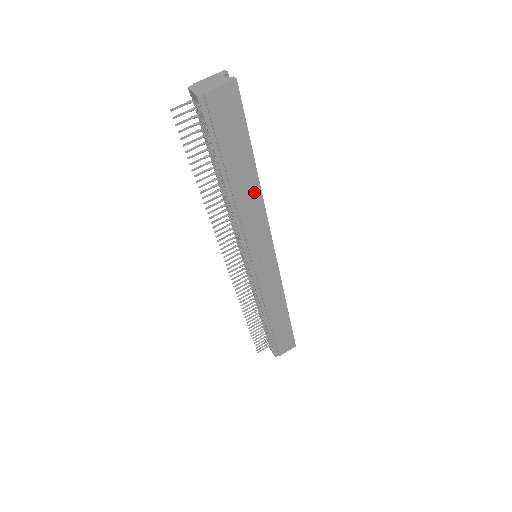
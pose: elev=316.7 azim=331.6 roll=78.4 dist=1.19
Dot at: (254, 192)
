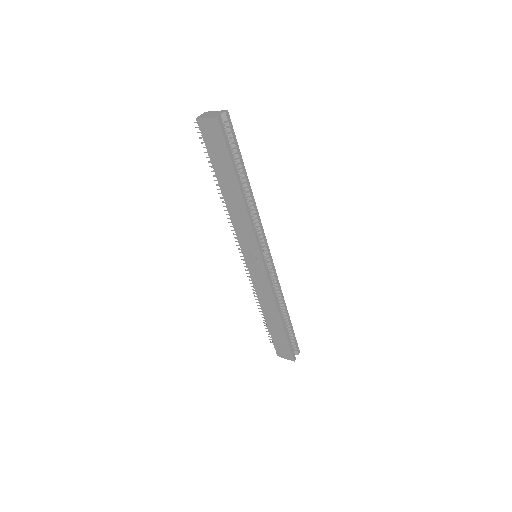
Dot at: (240, 202)
